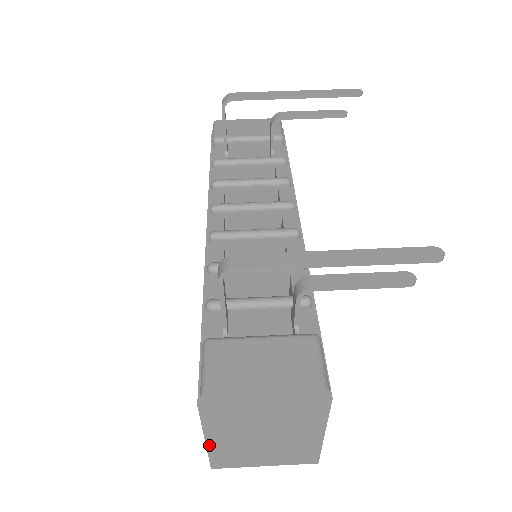
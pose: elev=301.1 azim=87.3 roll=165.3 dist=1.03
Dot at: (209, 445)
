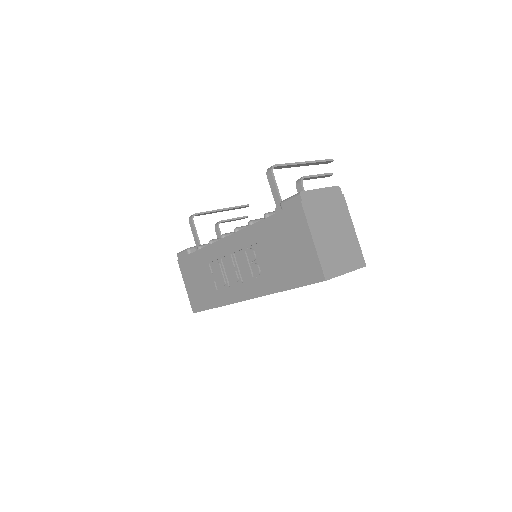
Dot at: (316, 247)
